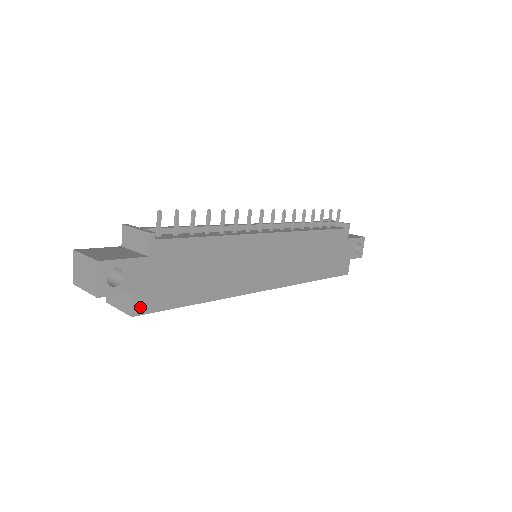
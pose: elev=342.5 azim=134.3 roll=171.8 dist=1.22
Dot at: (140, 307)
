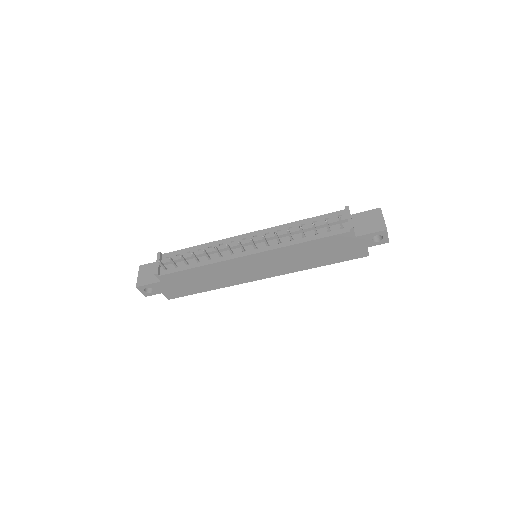
Dot at: (170, 296)
